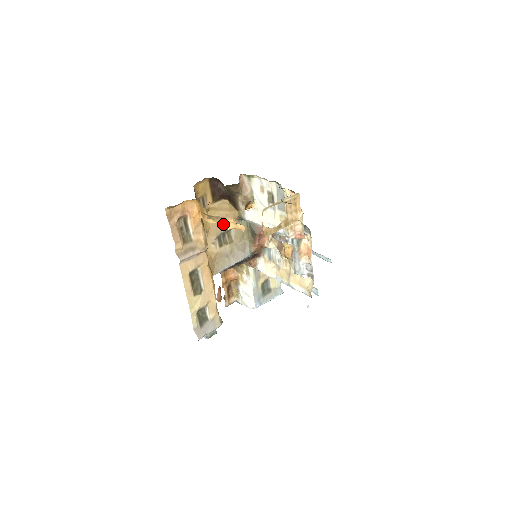
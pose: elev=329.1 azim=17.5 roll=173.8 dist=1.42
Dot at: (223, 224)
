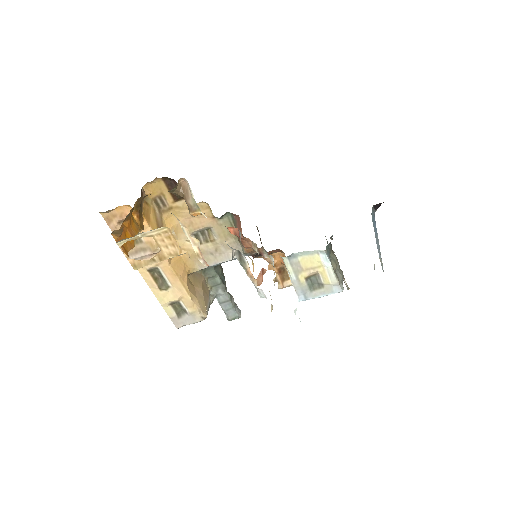
Dot at: (132, 240)
